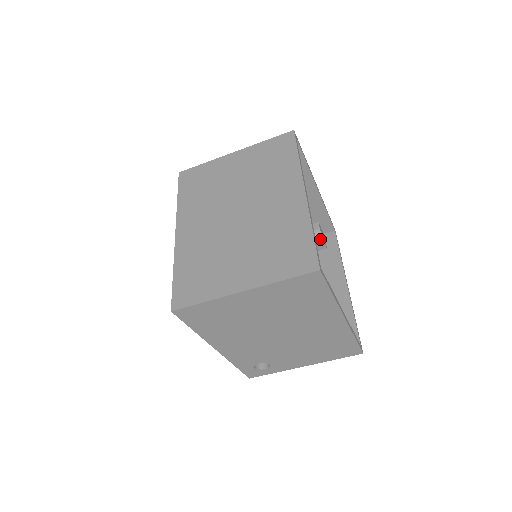
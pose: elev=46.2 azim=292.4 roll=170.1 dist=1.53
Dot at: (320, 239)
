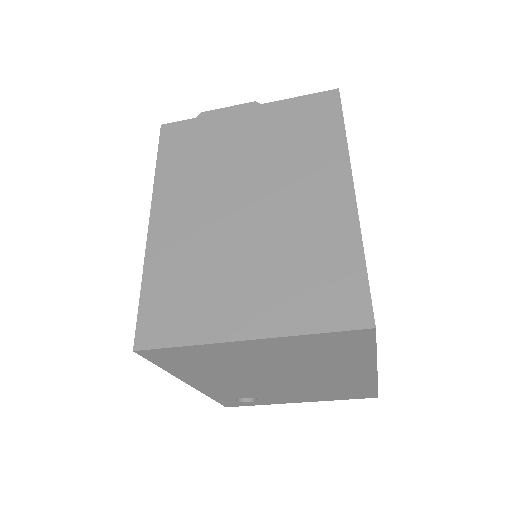
Dot at: occluded
